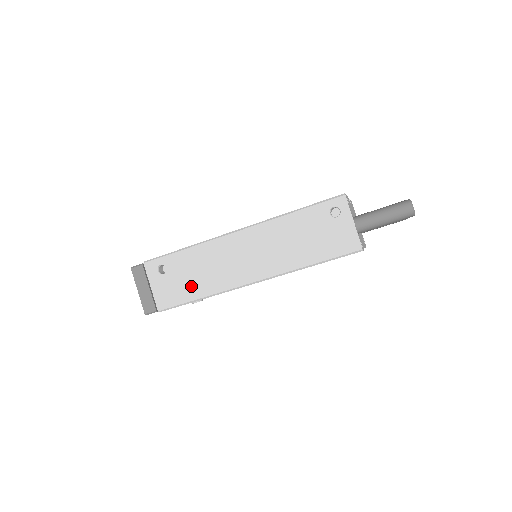
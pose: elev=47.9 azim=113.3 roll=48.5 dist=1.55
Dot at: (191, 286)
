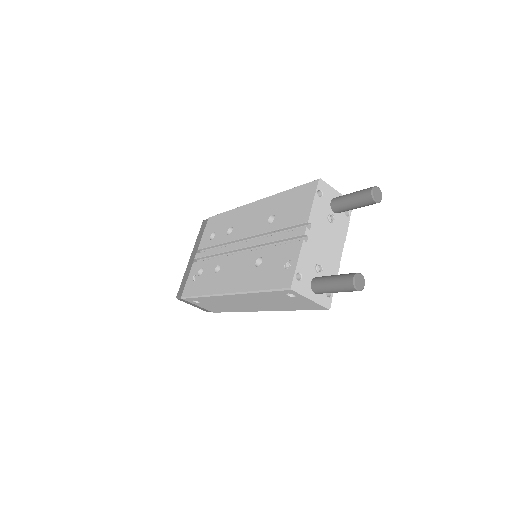
Dot at: (222, 308)
